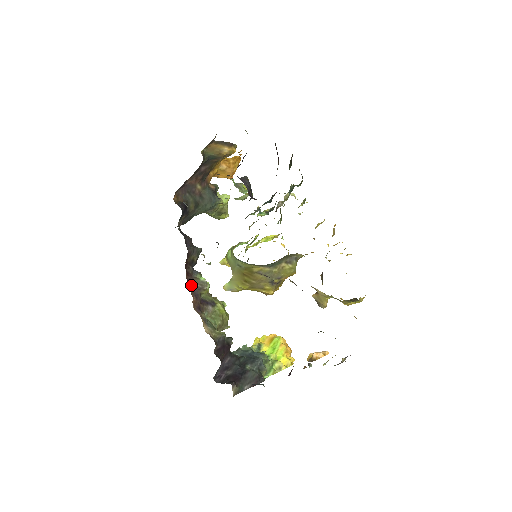
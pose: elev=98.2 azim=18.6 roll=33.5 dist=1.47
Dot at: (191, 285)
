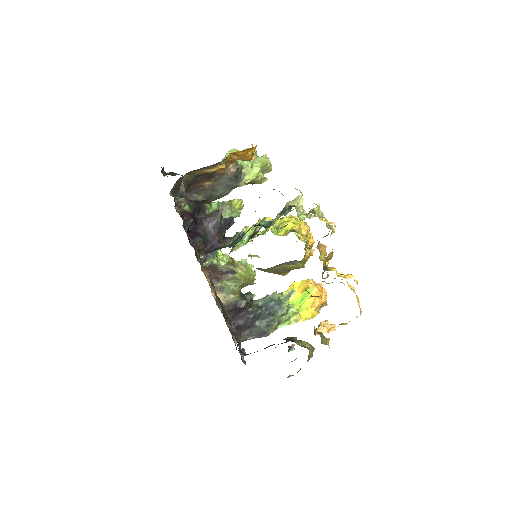
Dot at: occluded
